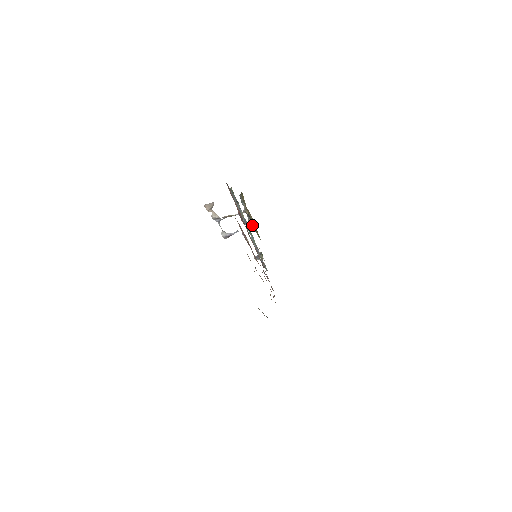
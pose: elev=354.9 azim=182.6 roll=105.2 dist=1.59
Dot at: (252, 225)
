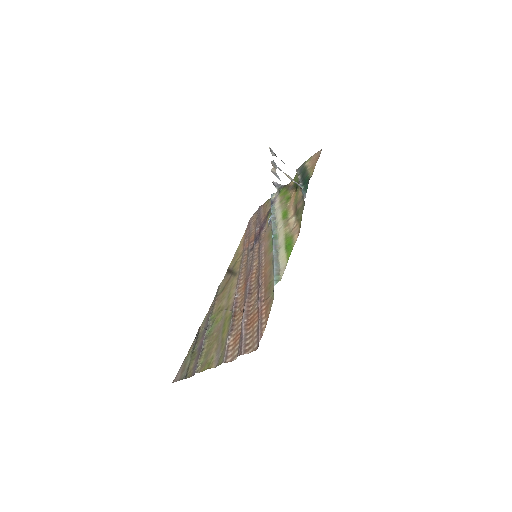
Dot at: occluded
